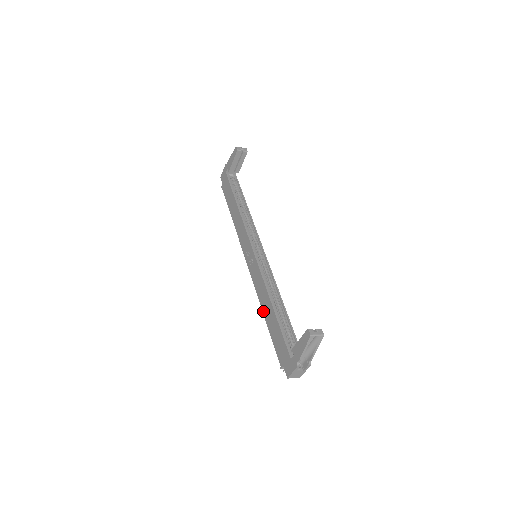
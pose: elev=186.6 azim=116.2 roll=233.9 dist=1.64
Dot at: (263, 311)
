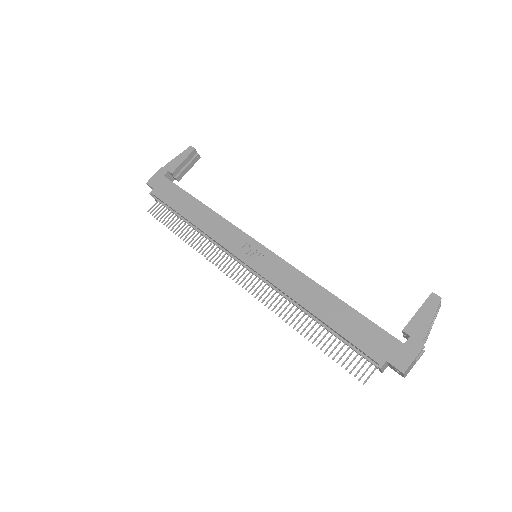
Dot at: (309, 308)
